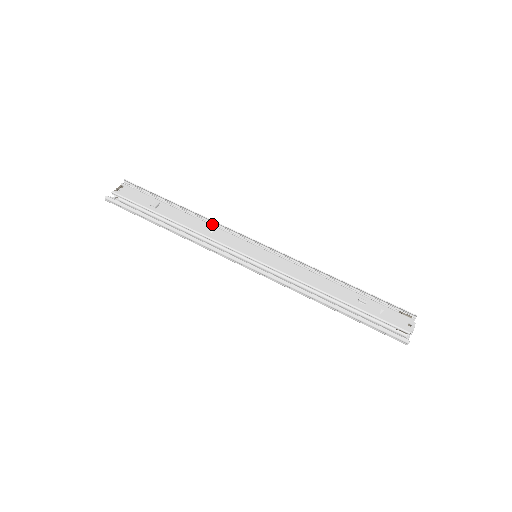
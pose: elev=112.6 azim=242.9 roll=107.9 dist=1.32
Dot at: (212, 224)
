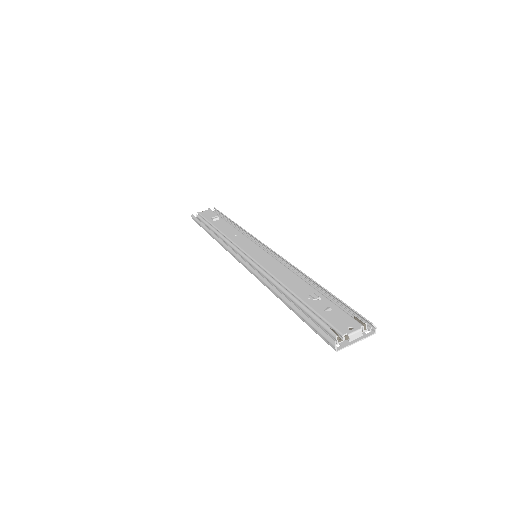
Dot at: (244, 234)
